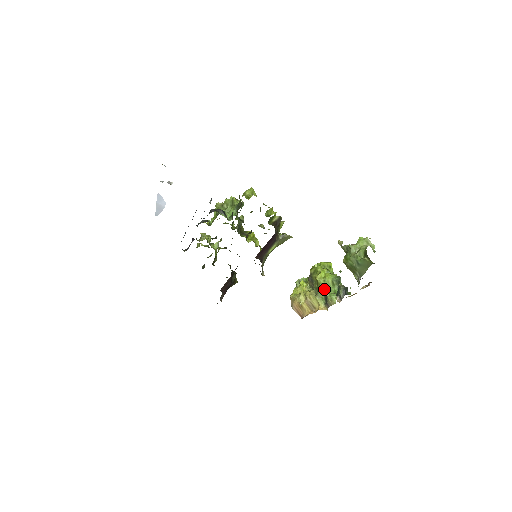
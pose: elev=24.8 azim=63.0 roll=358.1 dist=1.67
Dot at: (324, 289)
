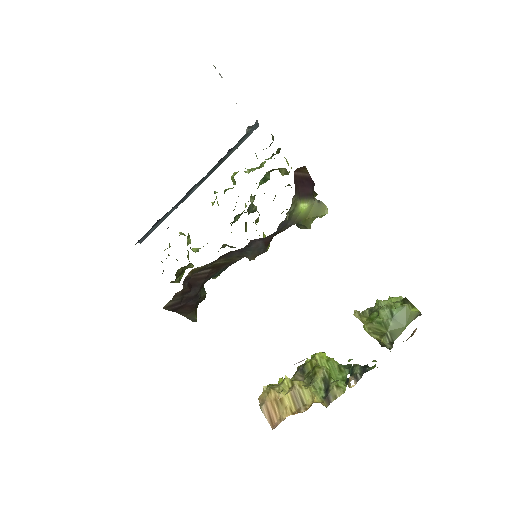
Dot at: (326, 371)
